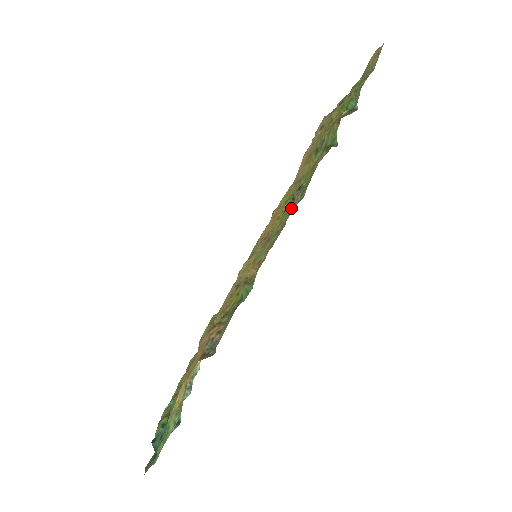
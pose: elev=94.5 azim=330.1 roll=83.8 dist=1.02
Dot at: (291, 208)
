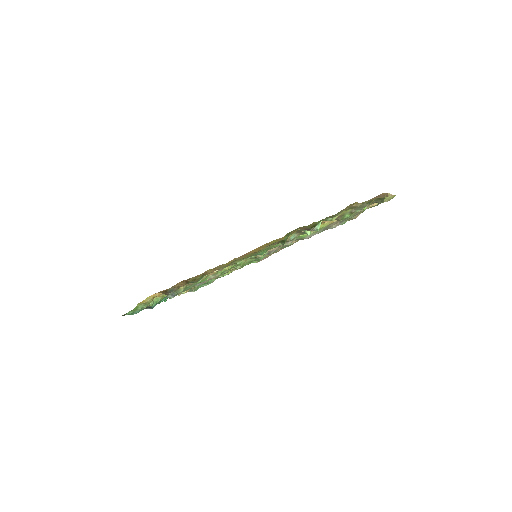
Dot at: occluded
